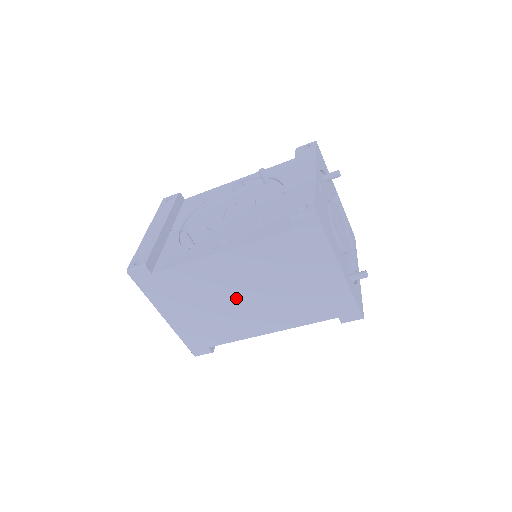
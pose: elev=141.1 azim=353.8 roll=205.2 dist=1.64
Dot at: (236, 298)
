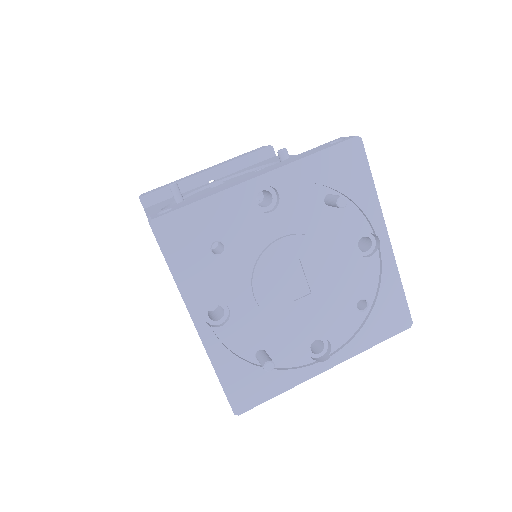
Dot at: occluded
